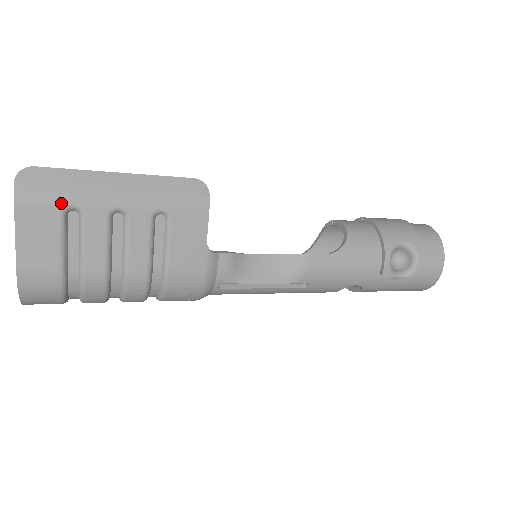
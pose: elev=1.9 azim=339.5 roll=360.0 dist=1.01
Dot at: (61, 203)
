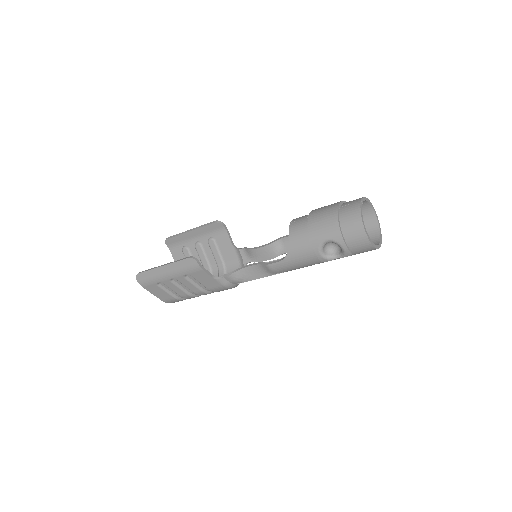
Dot at: (154, 283)
